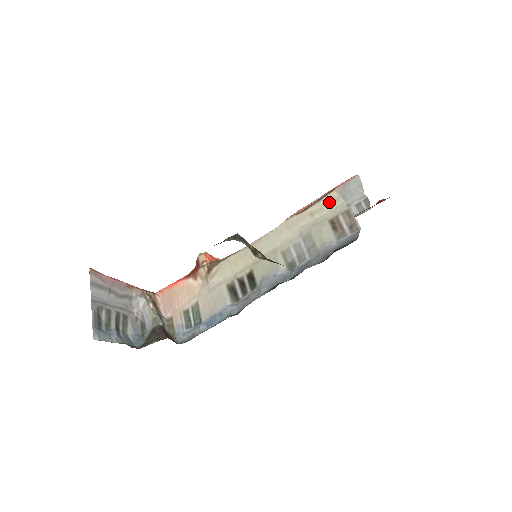
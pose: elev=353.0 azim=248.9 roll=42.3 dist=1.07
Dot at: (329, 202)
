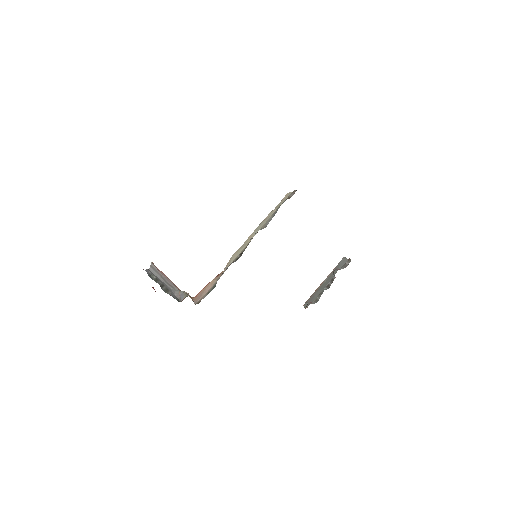
Dot at: (286, 197)
